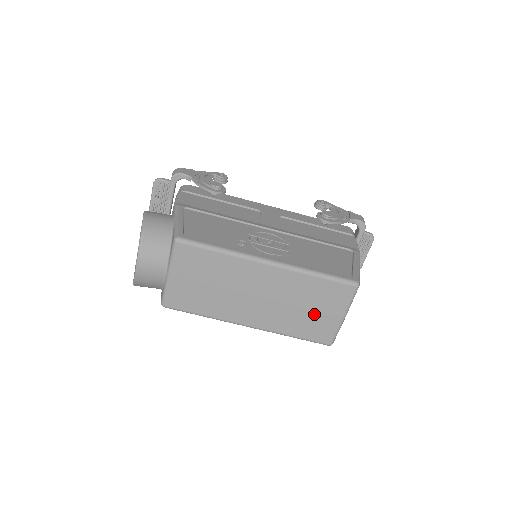
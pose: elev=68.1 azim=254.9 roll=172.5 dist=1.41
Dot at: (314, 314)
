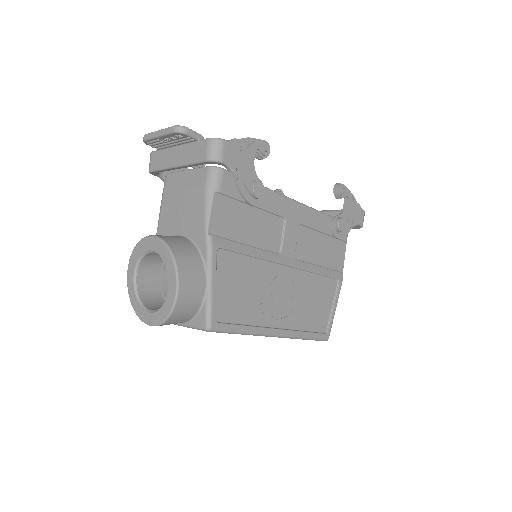
Dot at: occluded
